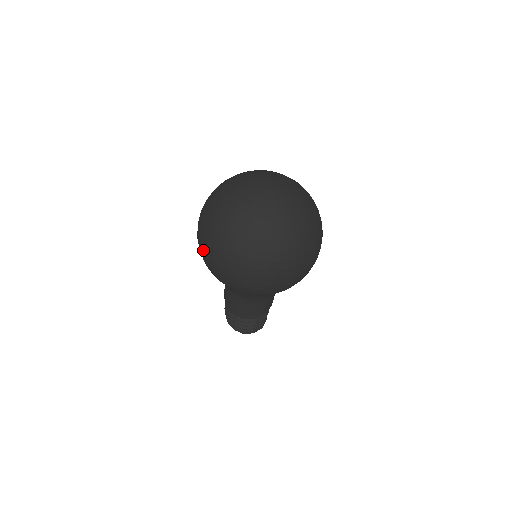
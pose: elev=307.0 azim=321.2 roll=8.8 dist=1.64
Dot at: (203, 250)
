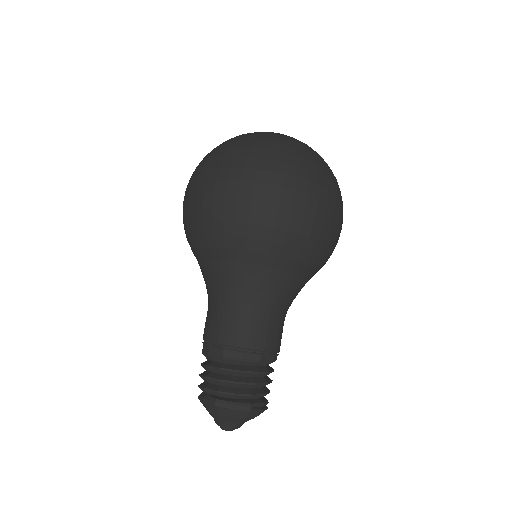
Dot at: occluded
